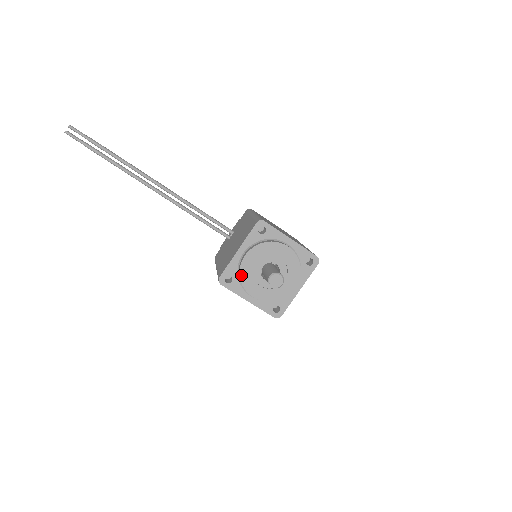
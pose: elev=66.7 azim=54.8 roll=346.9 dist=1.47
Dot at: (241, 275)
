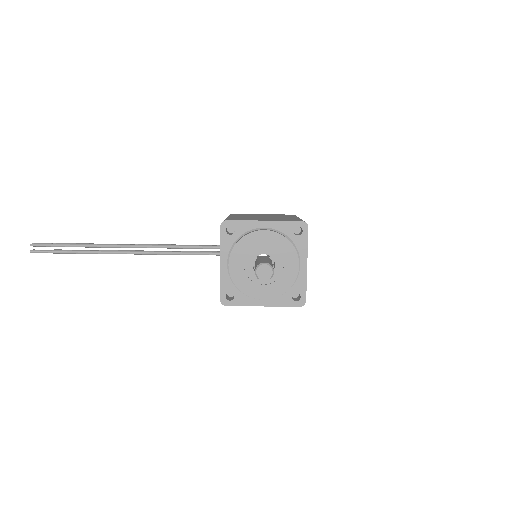
Dot at: (237, 286)
